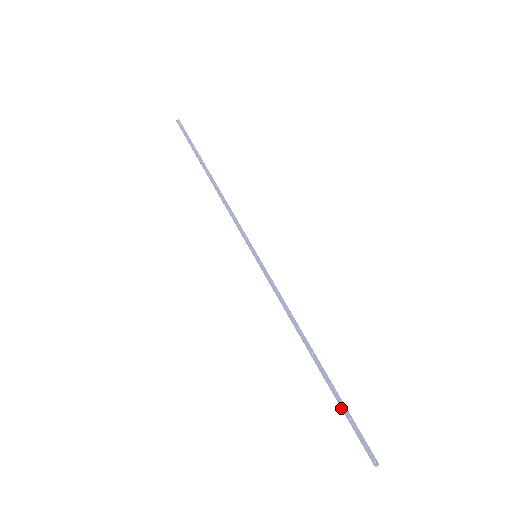
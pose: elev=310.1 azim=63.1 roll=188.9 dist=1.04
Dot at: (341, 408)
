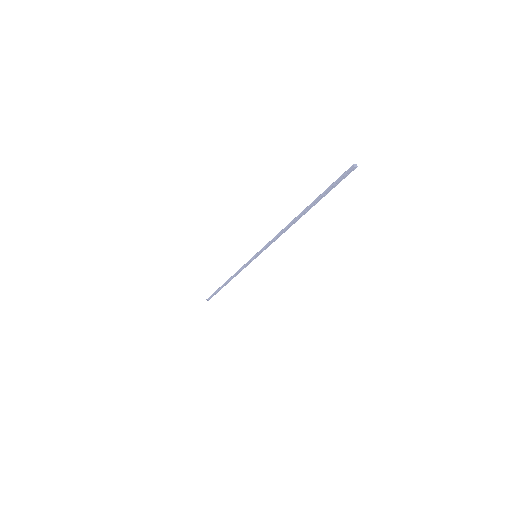
Dot at: (322, 196)
